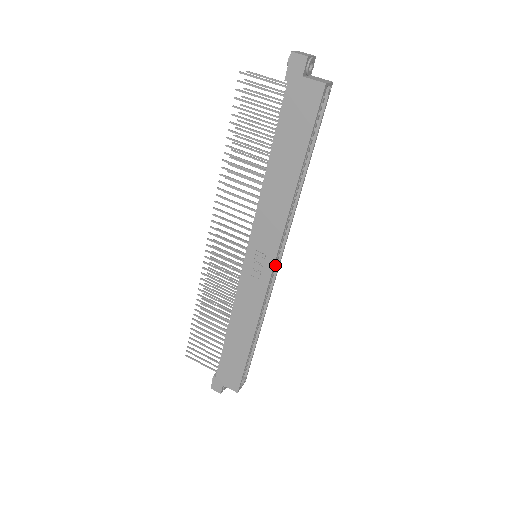
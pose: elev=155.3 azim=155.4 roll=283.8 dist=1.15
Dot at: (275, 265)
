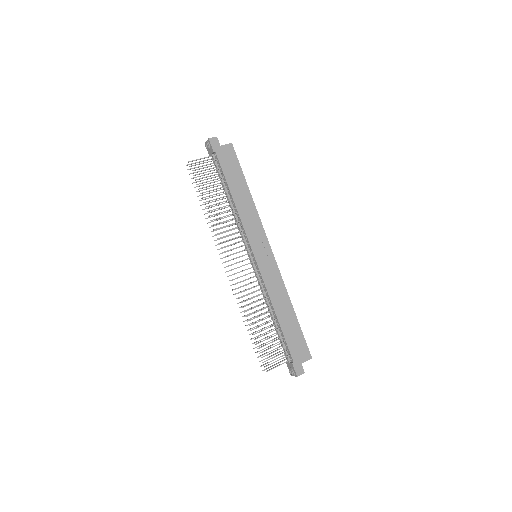
Dot at: occluded
